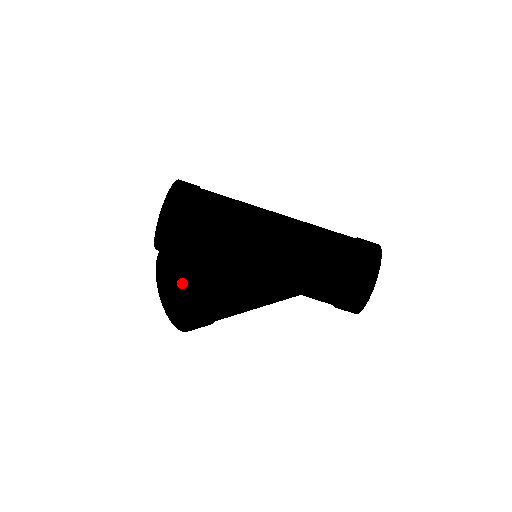
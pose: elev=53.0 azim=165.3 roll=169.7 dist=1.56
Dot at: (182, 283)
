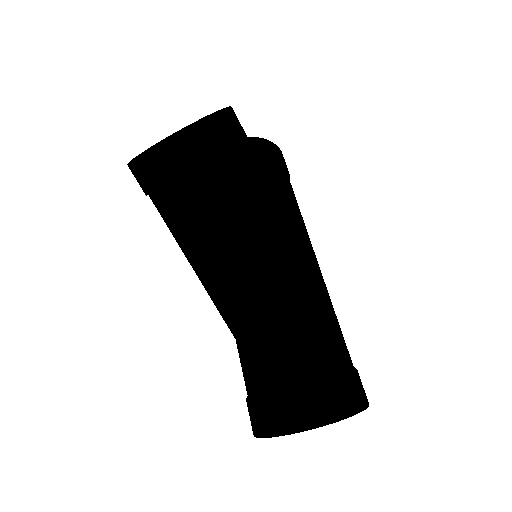
Dot at: occluded
